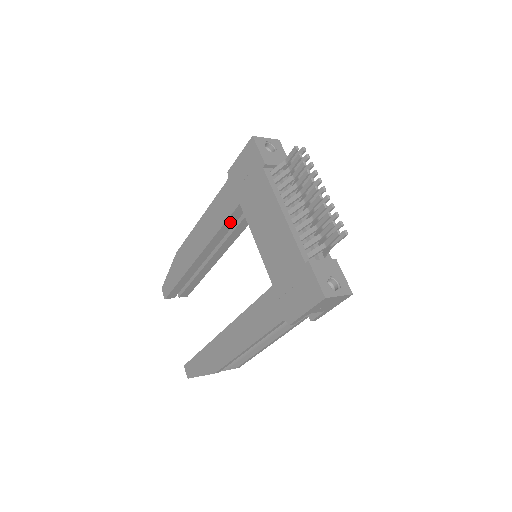
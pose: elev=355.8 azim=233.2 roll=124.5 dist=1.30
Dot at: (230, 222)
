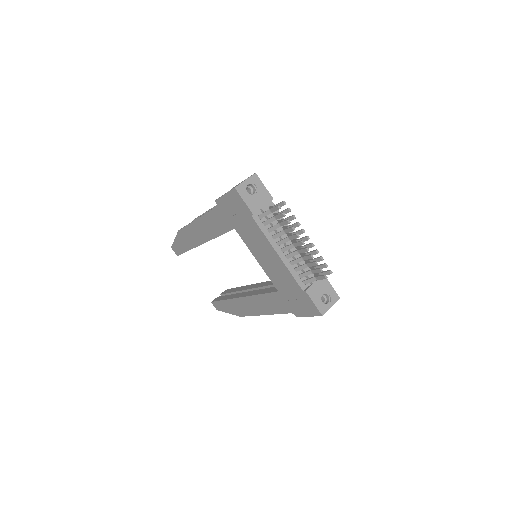
Dot at: occluded
